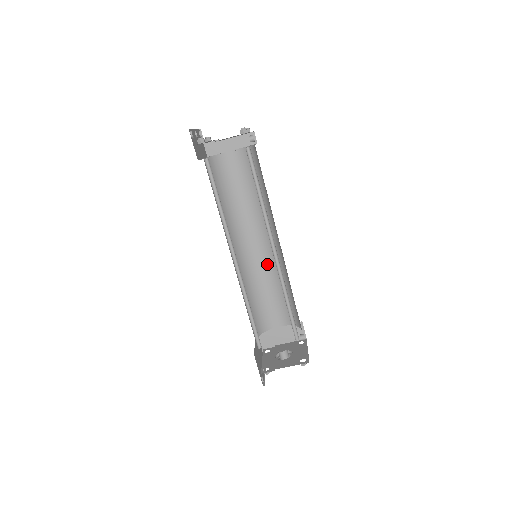
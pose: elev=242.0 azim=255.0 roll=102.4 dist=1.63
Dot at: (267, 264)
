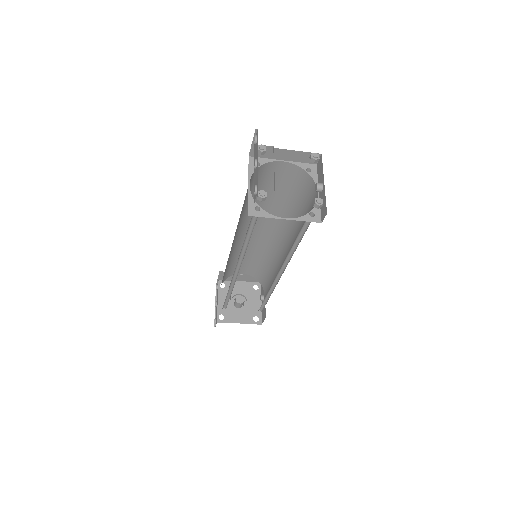
Dot at: (259, 243)
